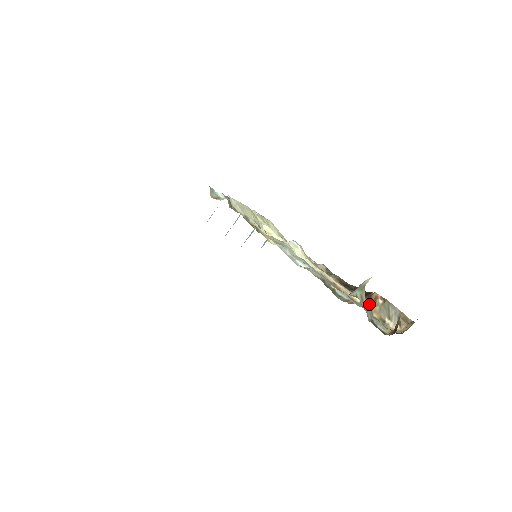
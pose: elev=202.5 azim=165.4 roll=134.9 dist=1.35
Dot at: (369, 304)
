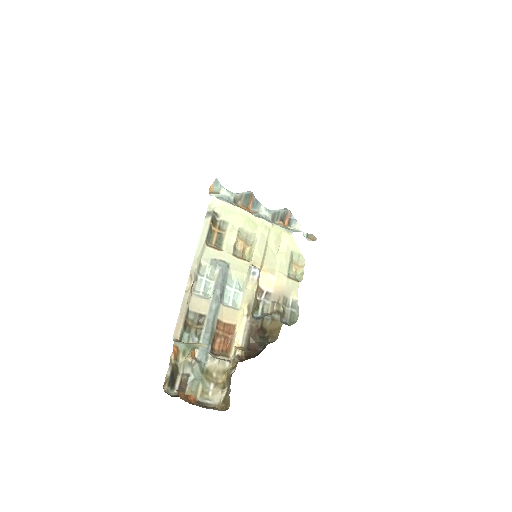
Dot at: (231, 365)
